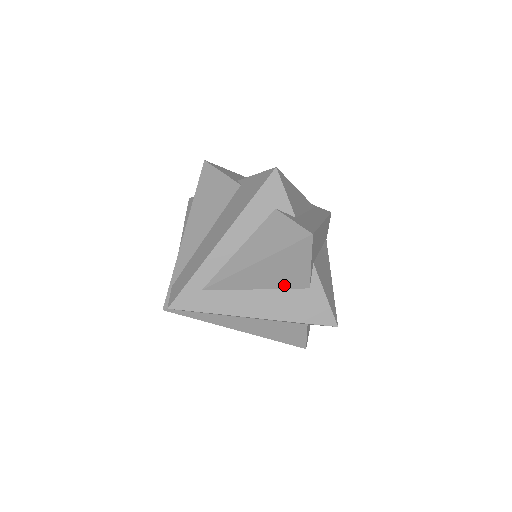
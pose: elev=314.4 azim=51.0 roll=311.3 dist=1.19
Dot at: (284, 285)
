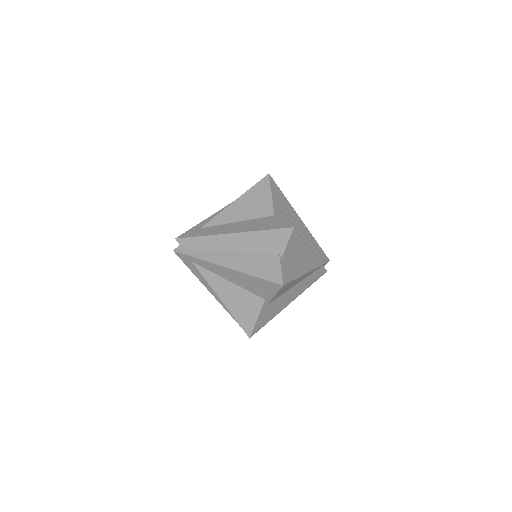
Dot at: (256, 216)
